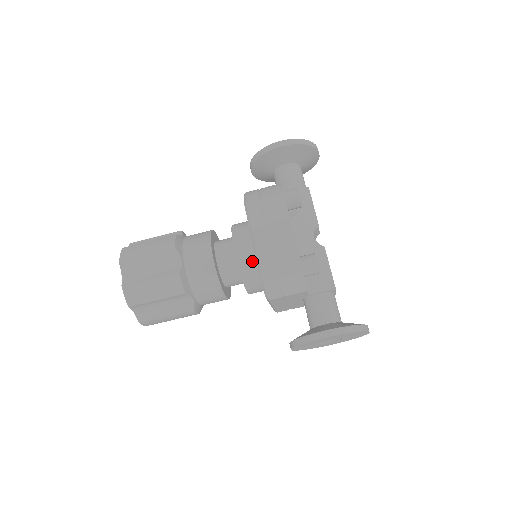
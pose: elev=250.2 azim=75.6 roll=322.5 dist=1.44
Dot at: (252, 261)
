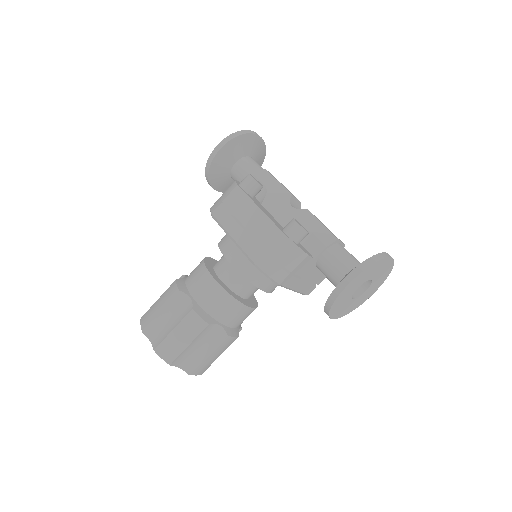
Dot at: (248, 260)
